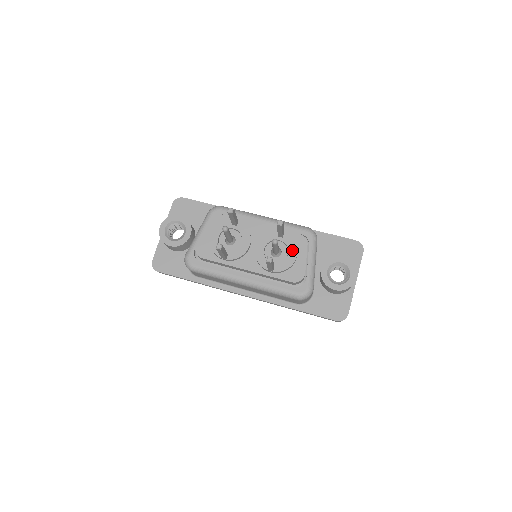
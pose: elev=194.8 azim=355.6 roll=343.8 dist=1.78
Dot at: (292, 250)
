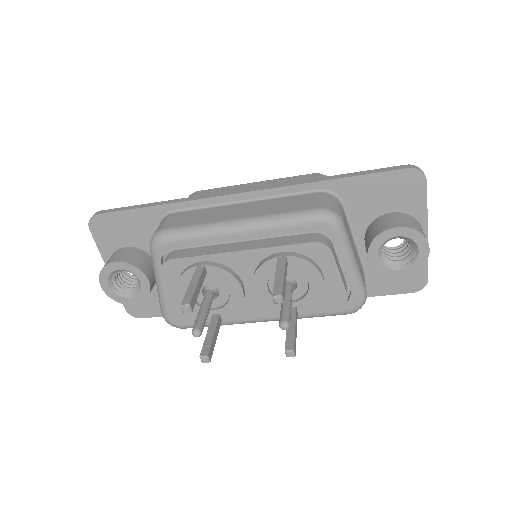
Dot at: (312, 276)
